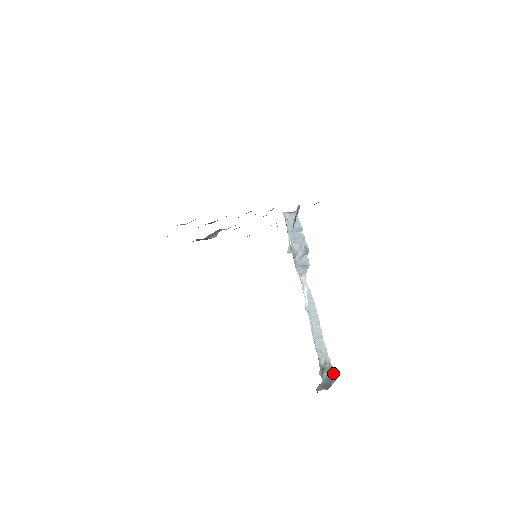
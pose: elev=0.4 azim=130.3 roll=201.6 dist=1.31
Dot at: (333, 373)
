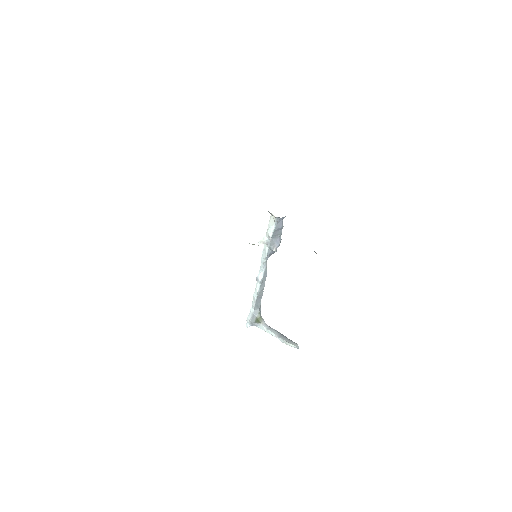
Dot at: occluded
